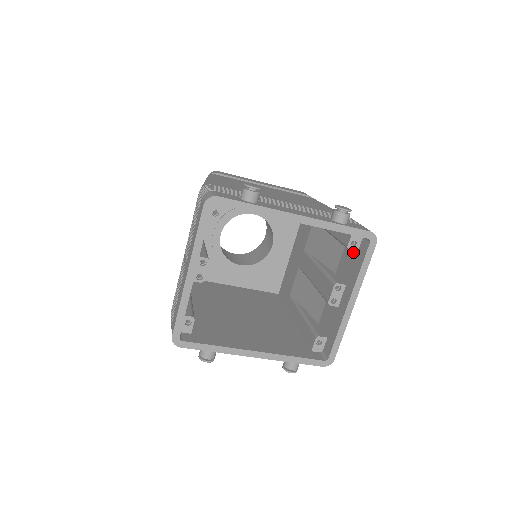
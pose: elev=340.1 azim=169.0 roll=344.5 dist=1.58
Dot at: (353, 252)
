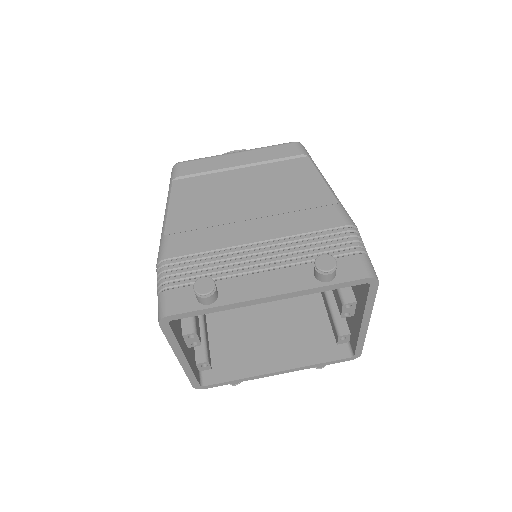
Dot at: occluded
